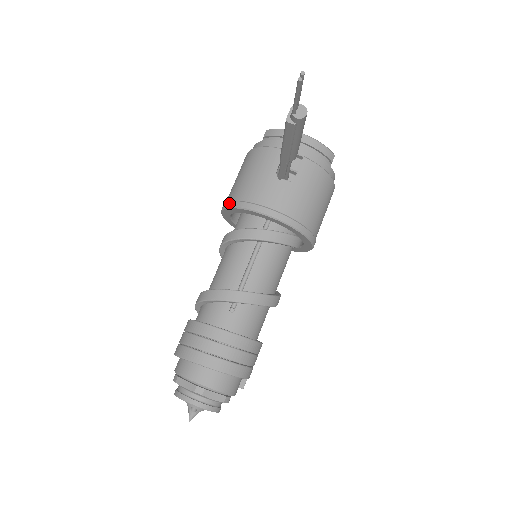
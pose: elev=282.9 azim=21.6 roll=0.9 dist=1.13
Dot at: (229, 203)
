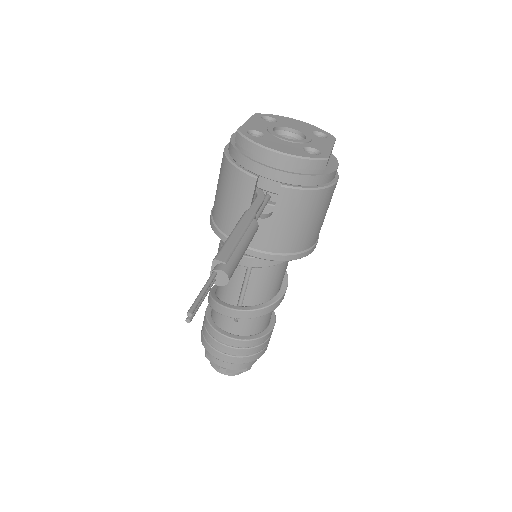
Dot at: (212, 224)
